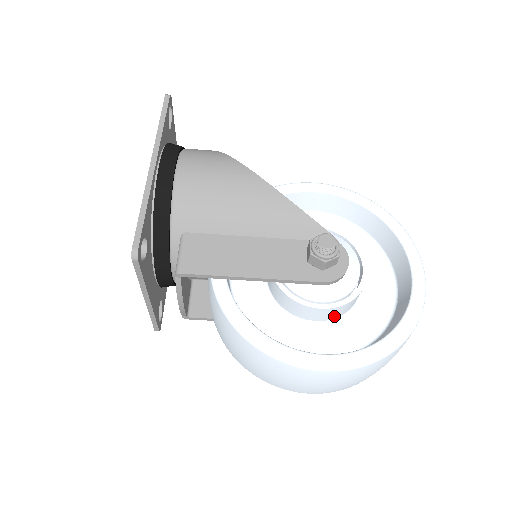
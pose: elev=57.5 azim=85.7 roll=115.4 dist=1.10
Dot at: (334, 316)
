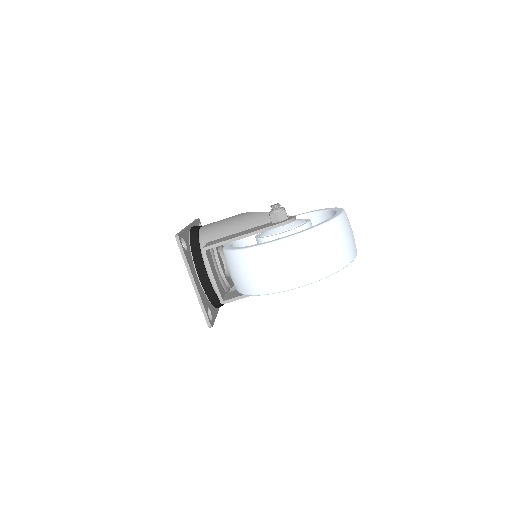
Dot at: occluded
